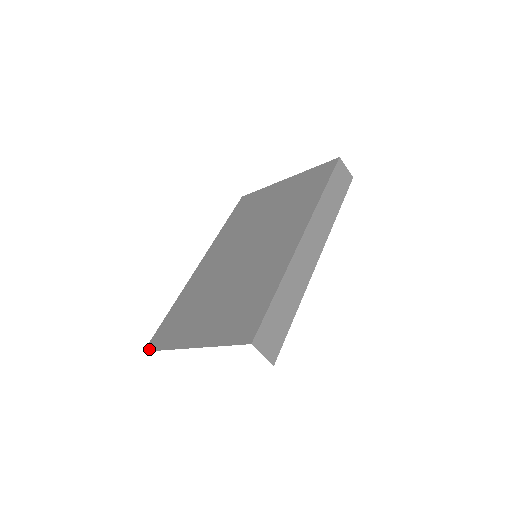
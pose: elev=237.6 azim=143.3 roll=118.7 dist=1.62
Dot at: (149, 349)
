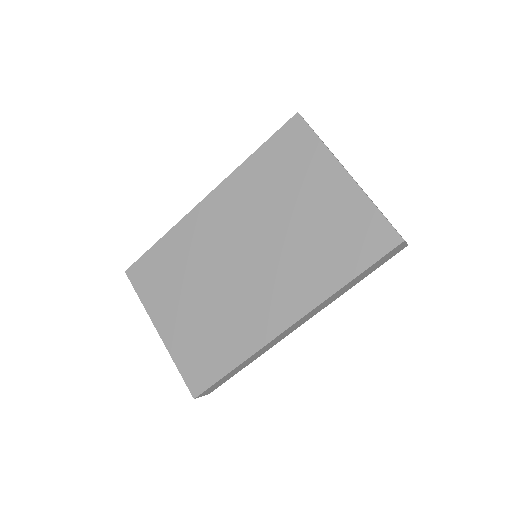
Dot at: (129, 277)
